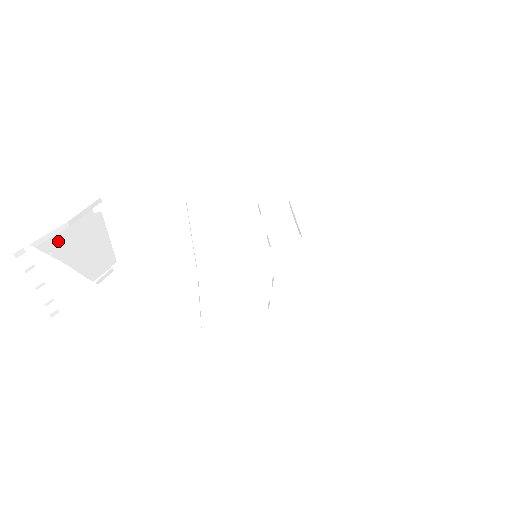
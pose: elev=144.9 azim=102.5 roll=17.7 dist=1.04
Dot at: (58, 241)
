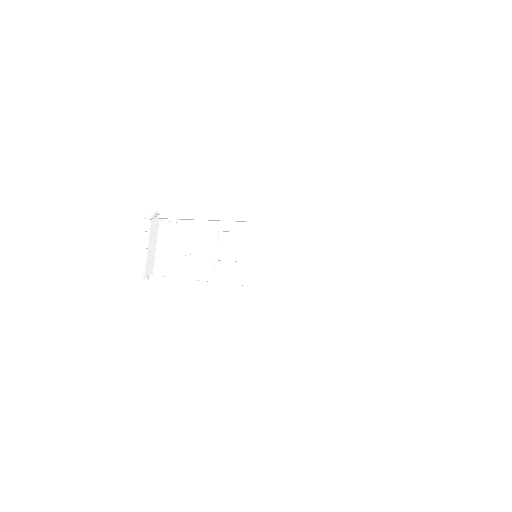
Dot at: (167, 228)
